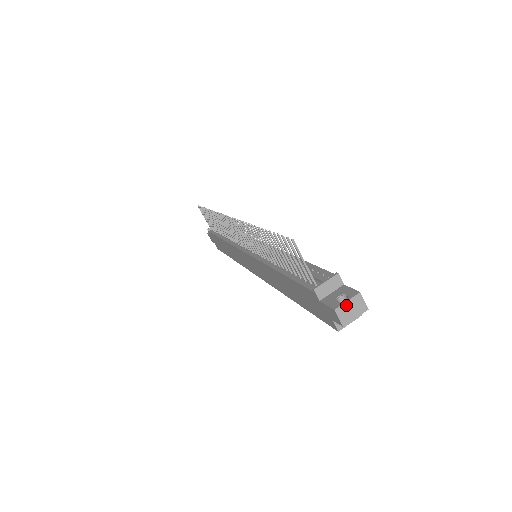
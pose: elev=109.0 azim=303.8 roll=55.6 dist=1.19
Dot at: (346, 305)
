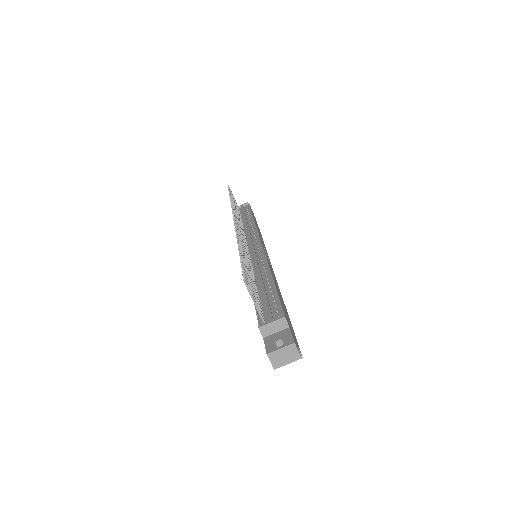
Dot at: (279, 352)
